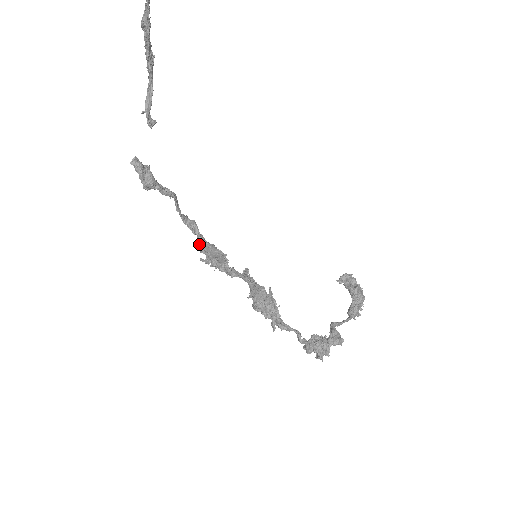
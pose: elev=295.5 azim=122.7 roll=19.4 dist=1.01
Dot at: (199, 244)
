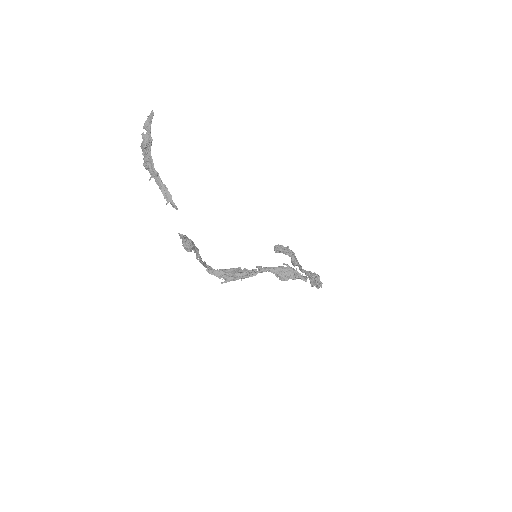
Dot at: (214, 275)
